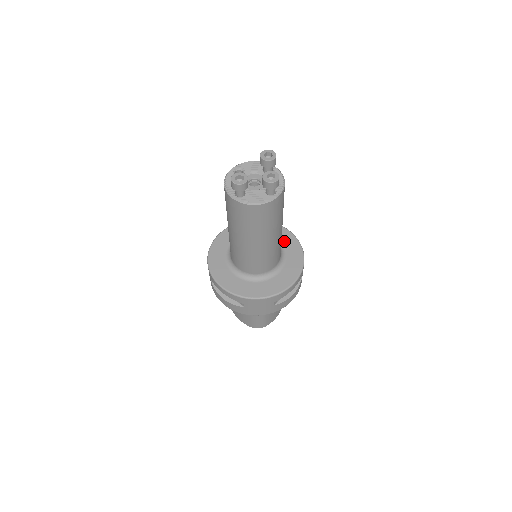
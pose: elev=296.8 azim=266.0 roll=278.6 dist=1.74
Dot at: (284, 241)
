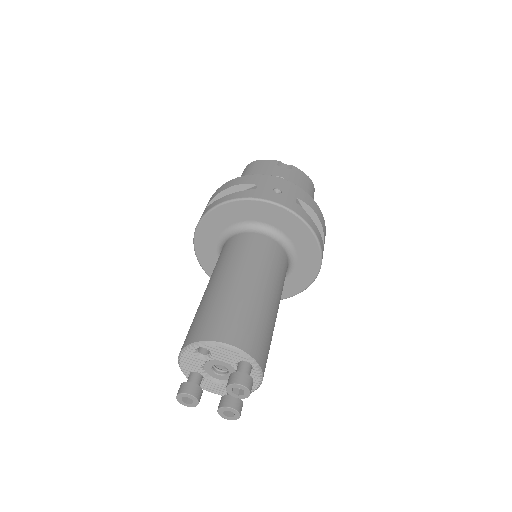
Dot at: (302, 251)
